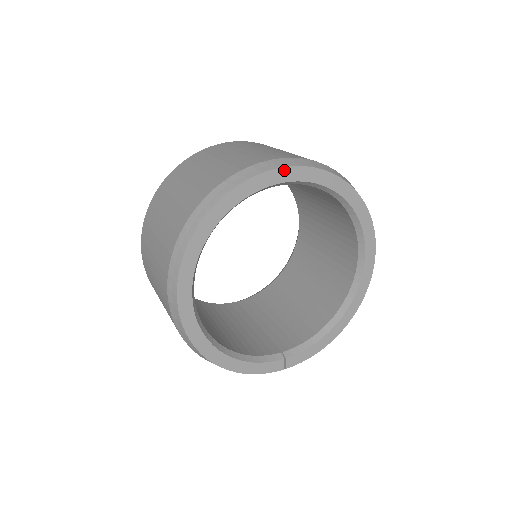
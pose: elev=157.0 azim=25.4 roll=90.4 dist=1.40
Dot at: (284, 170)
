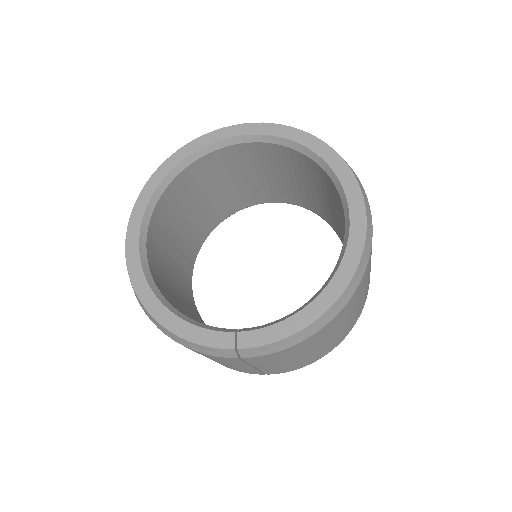
Dot at: (239, 127)
